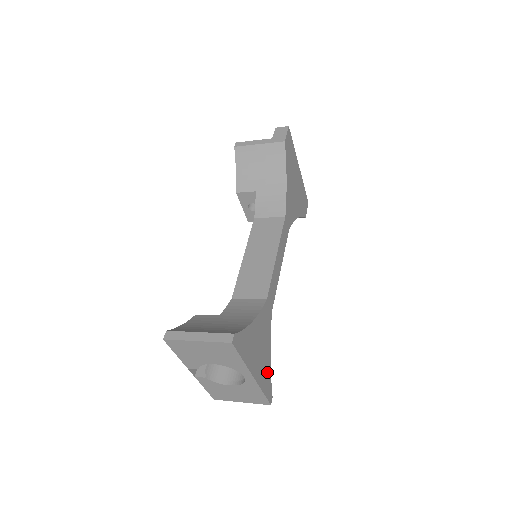
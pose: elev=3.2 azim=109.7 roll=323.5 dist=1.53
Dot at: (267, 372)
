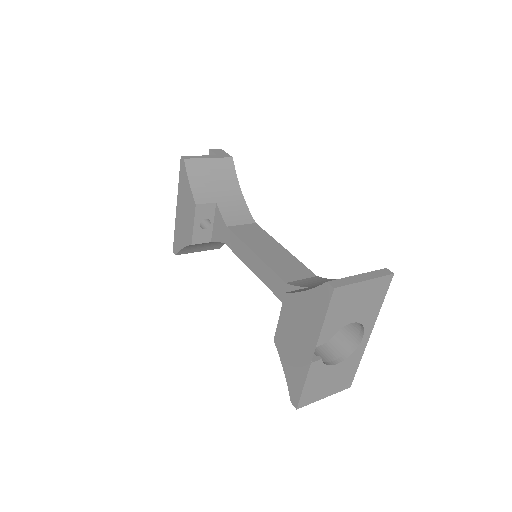
Dot at: occluded
